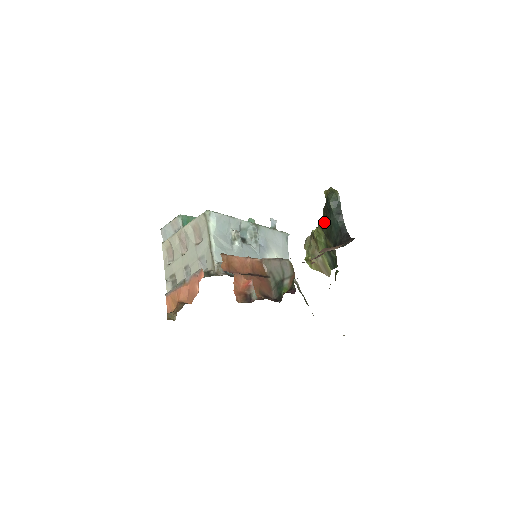
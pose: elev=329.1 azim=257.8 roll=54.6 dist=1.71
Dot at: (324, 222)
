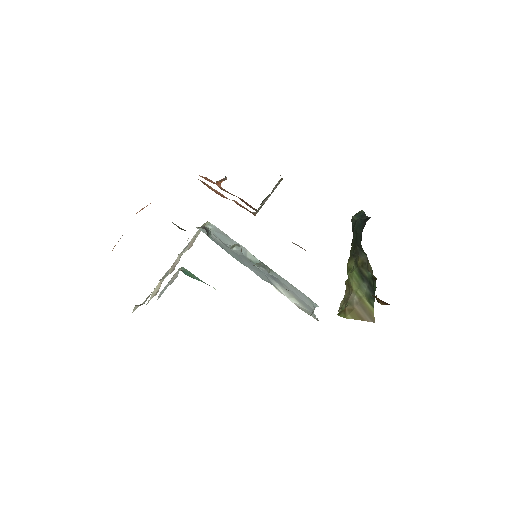
Dot at: occluded
